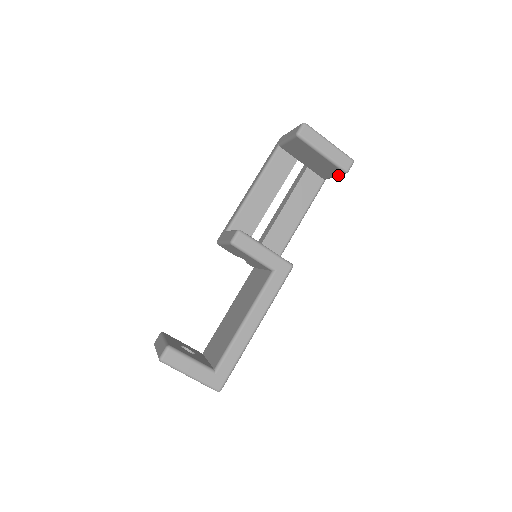
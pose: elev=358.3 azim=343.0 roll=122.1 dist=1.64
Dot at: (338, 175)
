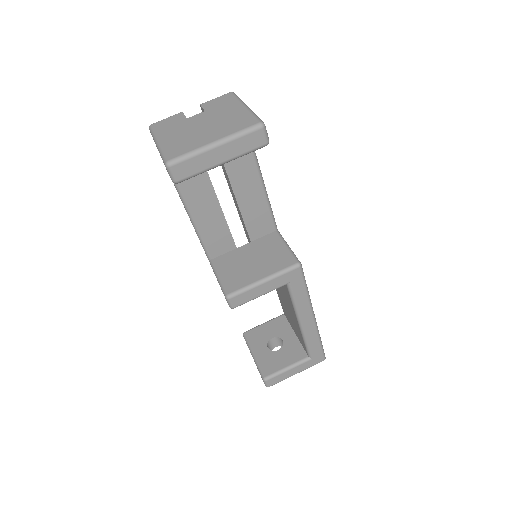
Dot at: occluded
